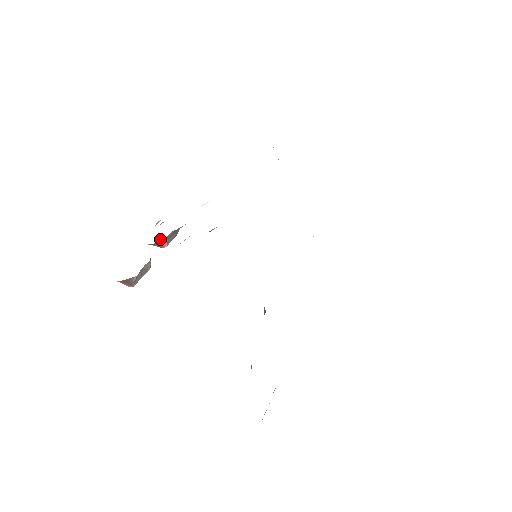
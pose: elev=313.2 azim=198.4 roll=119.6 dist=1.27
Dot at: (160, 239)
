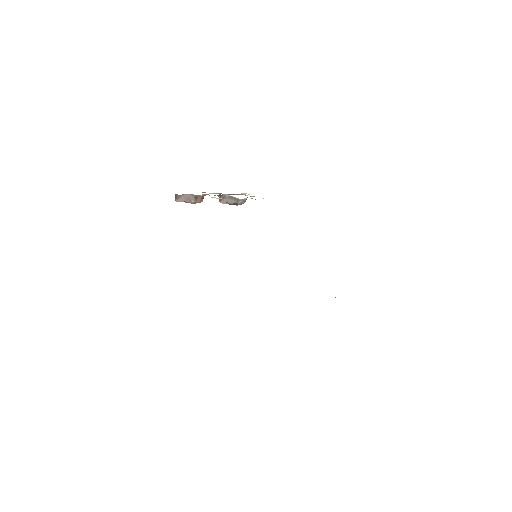
Dot at: (220, 194)
